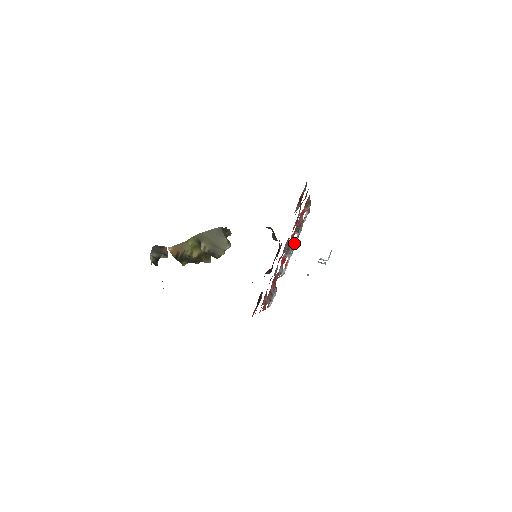
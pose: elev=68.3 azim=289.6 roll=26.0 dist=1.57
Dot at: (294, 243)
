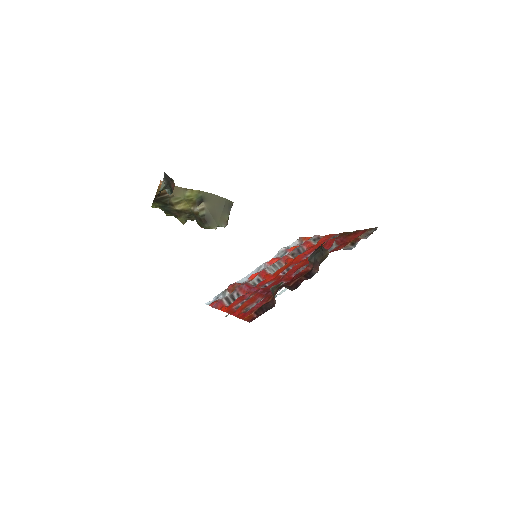
Dot at: (273, 262)
